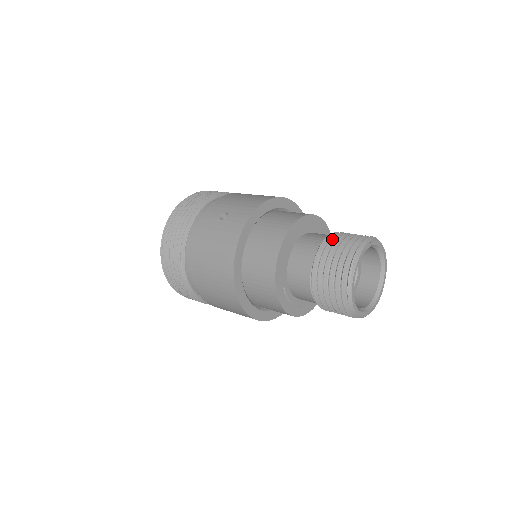
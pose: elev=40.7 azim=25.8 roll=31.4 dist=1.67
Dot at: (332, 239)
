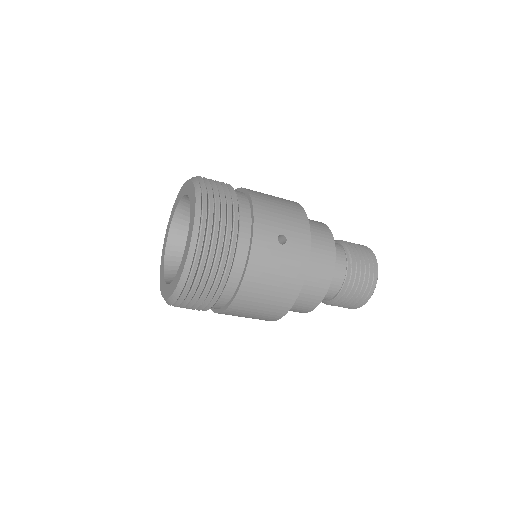
Dot at: (355, 255)
